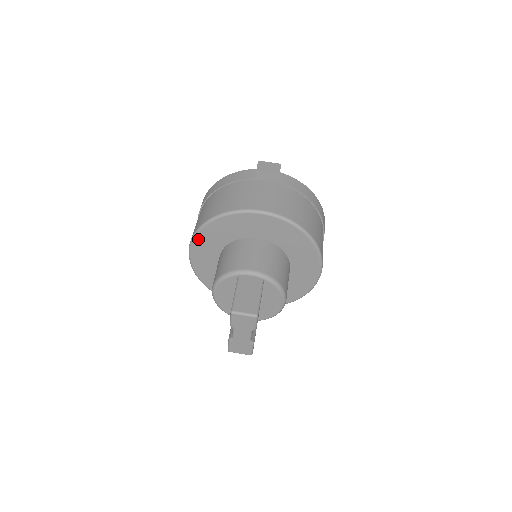
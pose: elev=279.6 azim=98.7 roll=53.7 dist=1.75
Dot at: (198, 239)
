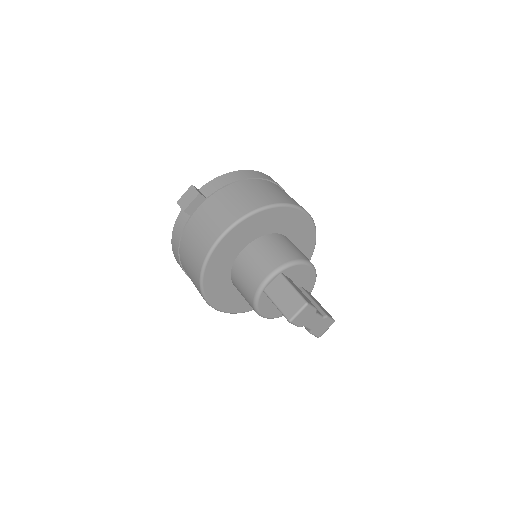
Dot at: (210, 297)
